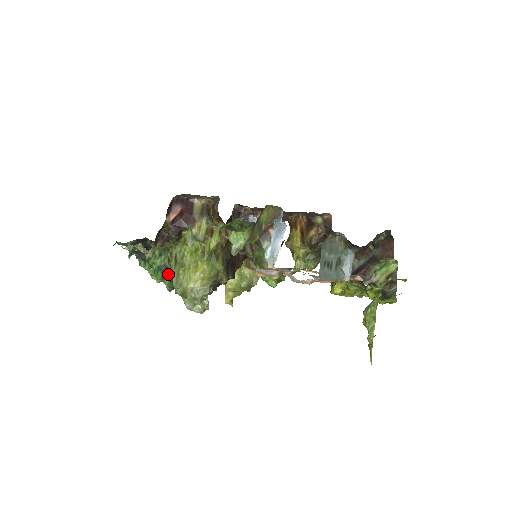
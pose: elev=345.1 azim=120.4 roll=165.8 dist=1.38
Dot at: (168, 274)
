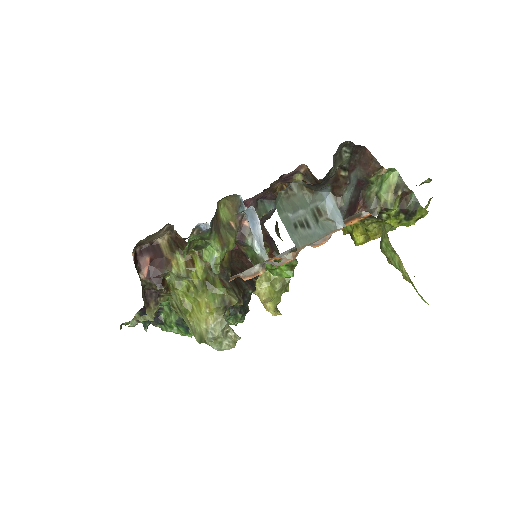
Dot at: occluded
